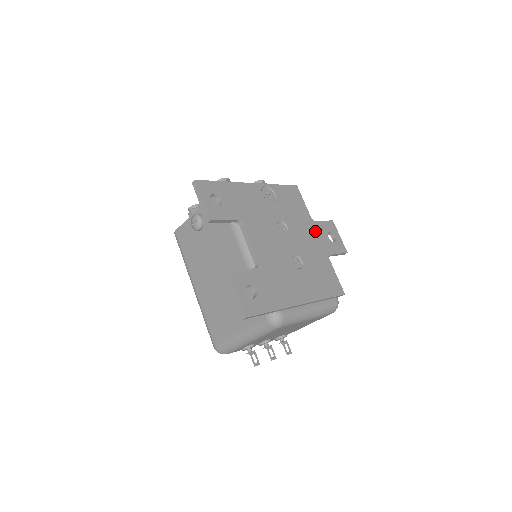
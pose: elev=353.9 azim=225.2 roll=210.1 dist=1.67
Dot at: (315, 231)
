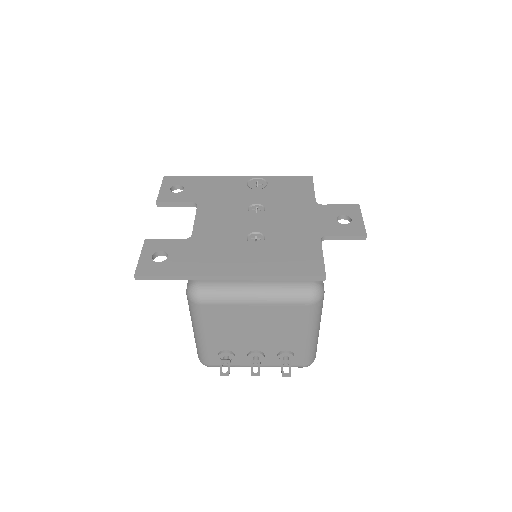
Dot at: (313, 213)
